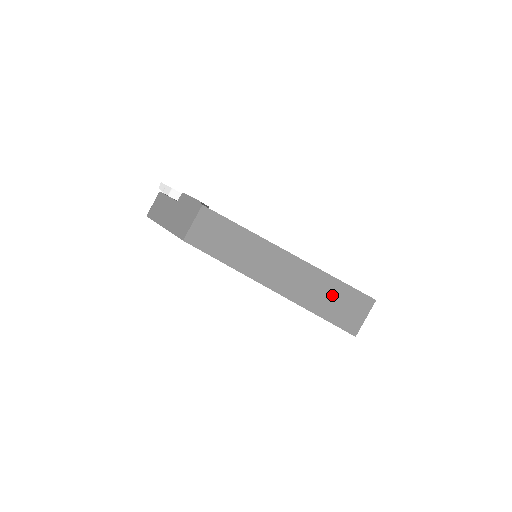
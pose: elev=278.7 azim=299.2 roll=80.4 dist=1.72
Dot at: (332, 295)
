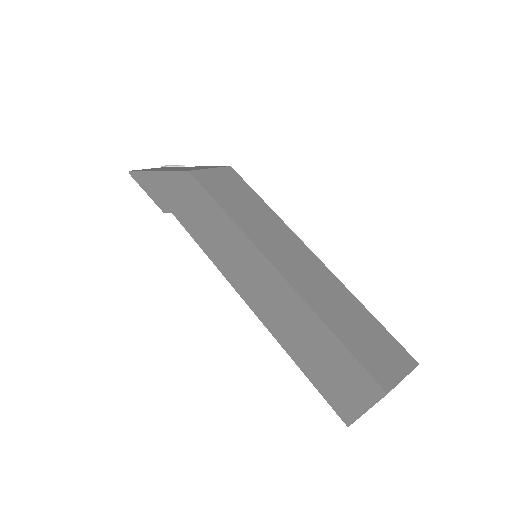
Dot at: (360, 324)
